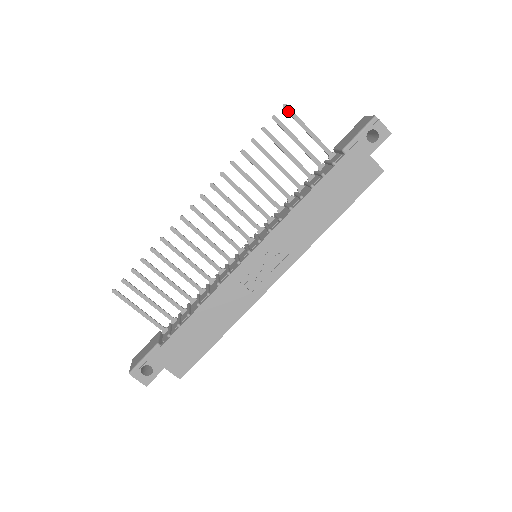
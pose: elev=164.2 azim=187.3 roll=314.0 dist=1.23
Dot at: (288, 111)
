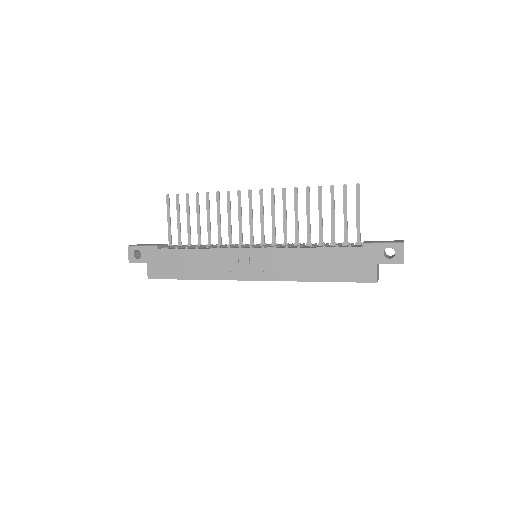
Dot at: (357, 190)
